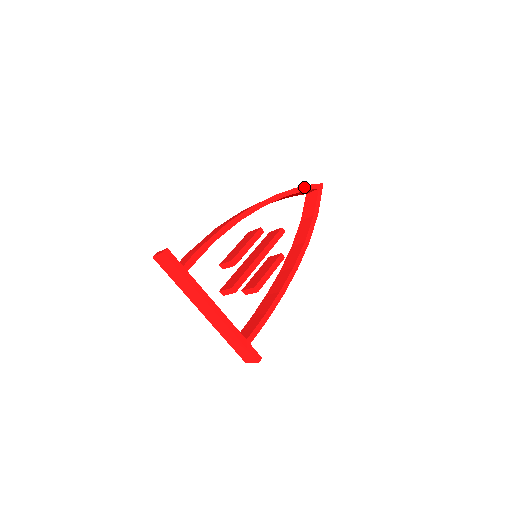
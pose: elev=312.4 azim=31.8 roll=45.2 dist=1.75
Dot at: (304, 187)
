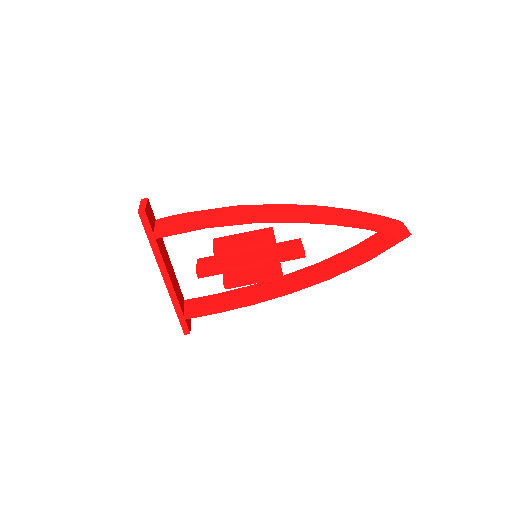
Dot at: (377, 227)
